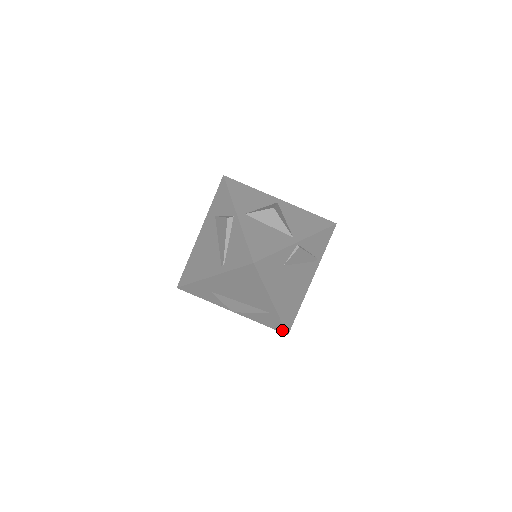
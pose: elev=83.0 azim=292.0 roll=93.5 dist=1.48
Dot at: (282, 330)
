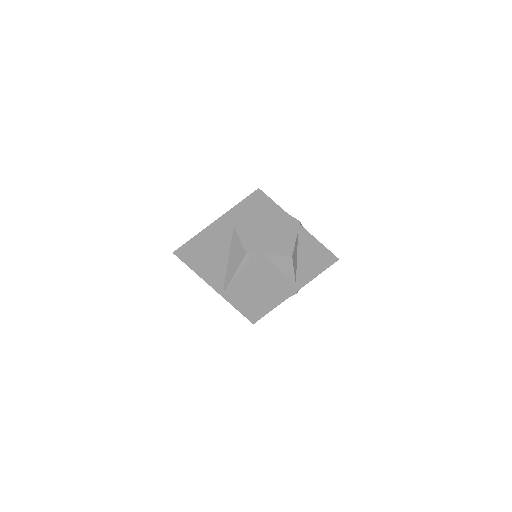
Dot at: occluded
